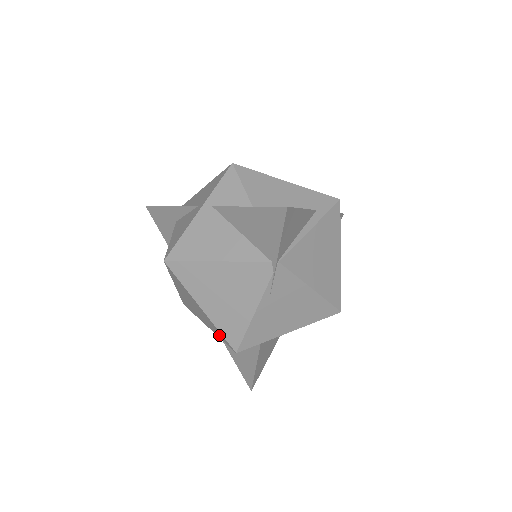
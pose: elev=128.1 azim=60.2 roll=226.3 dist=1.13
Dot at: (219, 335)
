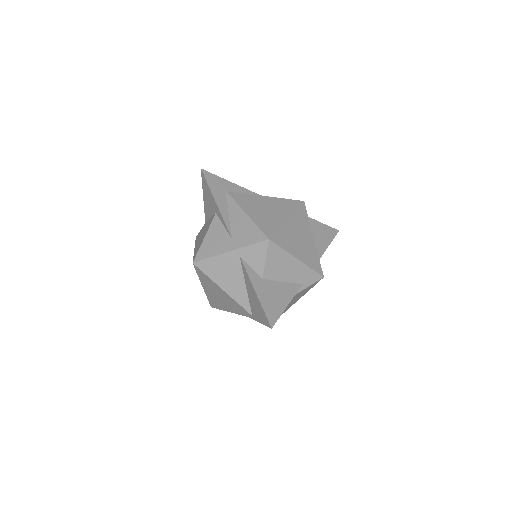
Dot at: occluded
